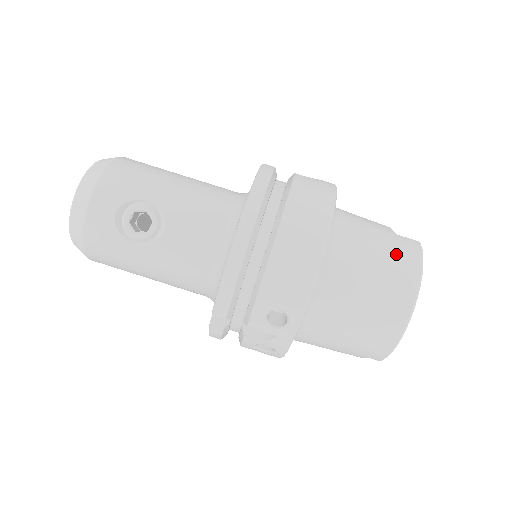
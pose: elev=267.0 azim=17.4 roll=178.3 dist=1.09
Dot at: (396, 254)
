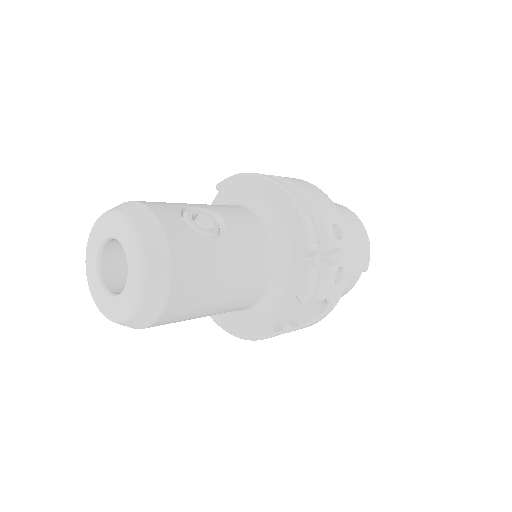
Dot at: occluded
